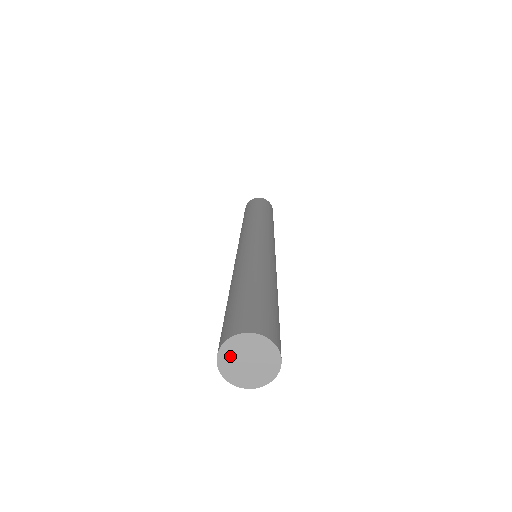
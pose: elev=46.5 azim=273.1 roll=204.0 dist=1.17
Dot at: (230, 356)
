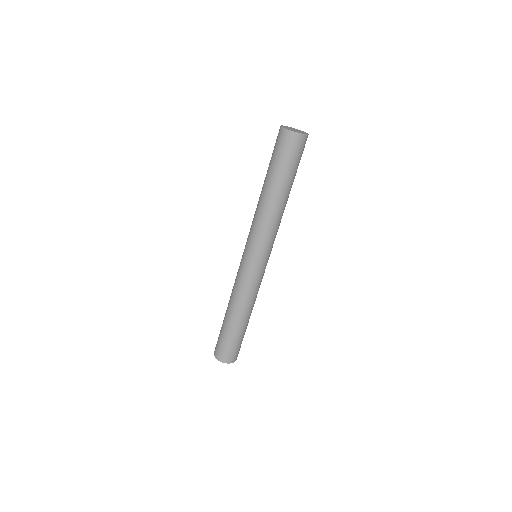
Dot at: (286, 127)
